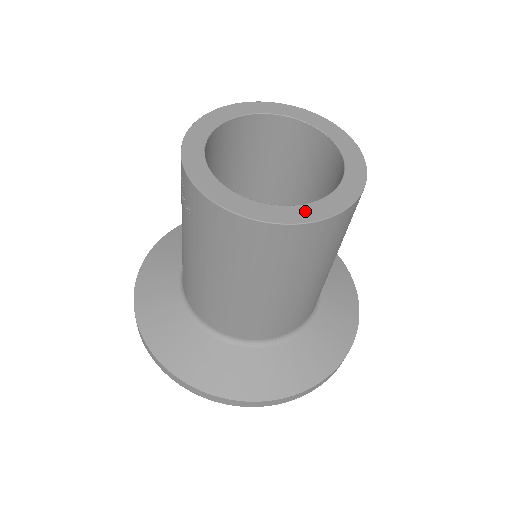
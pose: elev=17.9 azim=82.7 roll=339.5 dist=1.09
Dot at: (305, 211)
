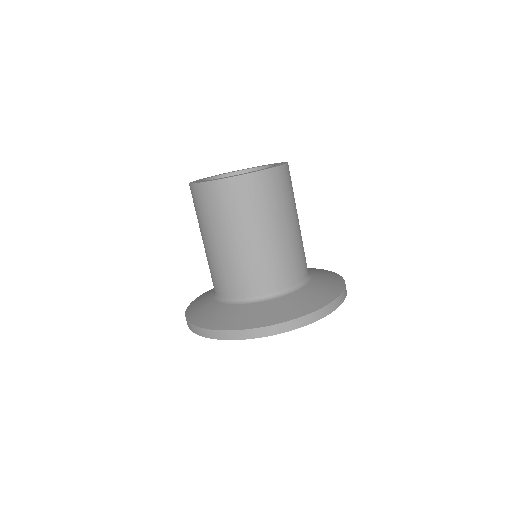
Dot at: occluded
